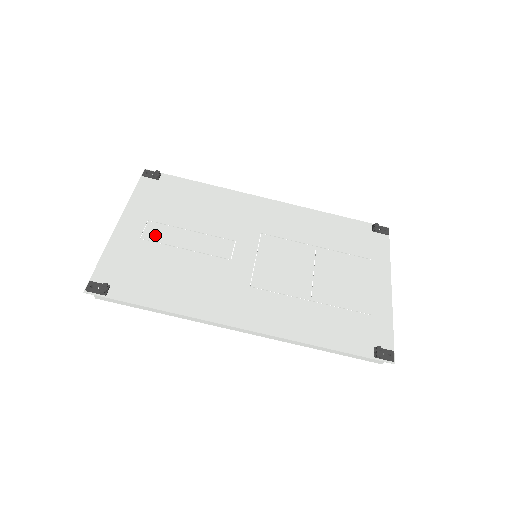
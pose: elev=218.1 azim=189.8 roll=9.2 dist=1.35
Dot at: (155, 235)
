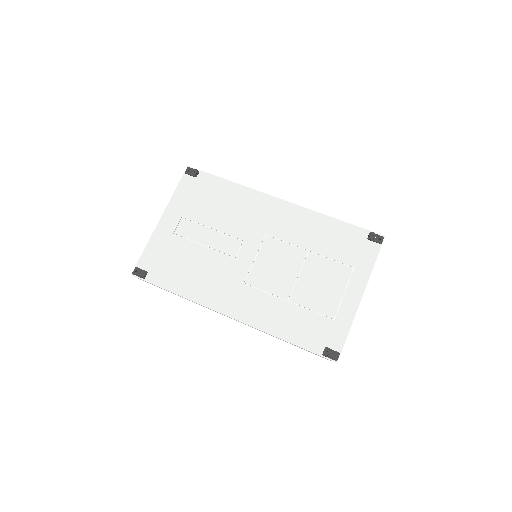
Dot at: (184, 231)
